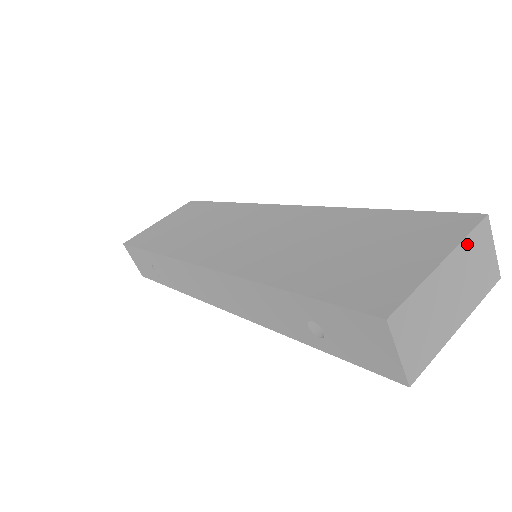
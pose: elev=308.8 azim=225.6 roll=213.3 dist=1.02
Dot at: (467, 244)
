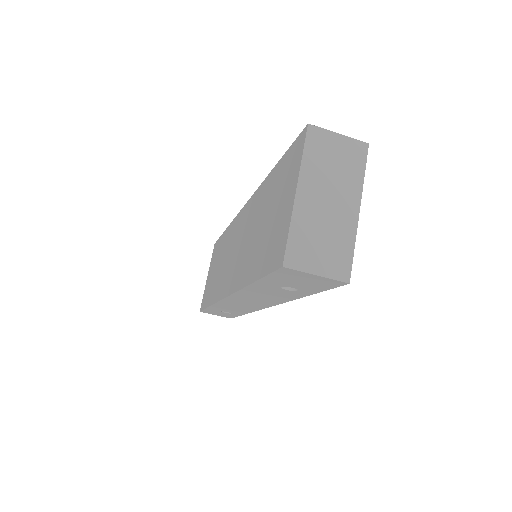
Dot at: (308, 160)
